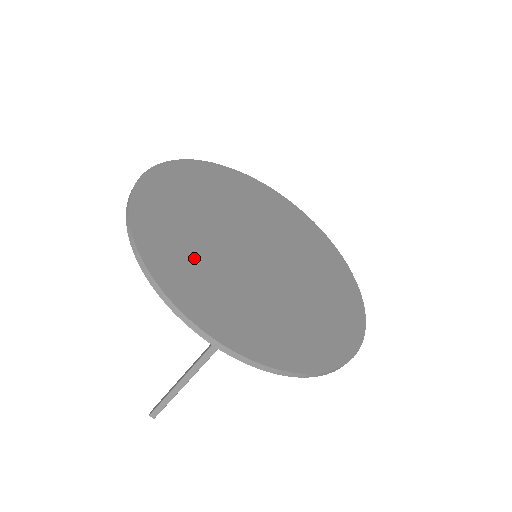
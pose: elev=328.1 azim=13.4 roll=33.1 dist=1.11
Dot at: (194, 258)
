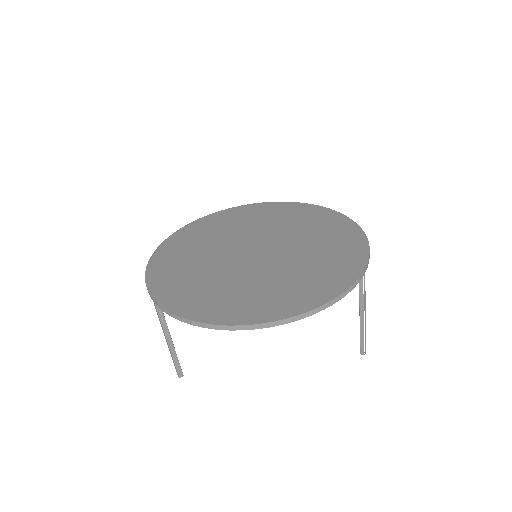
Dot at: (188, 256)
